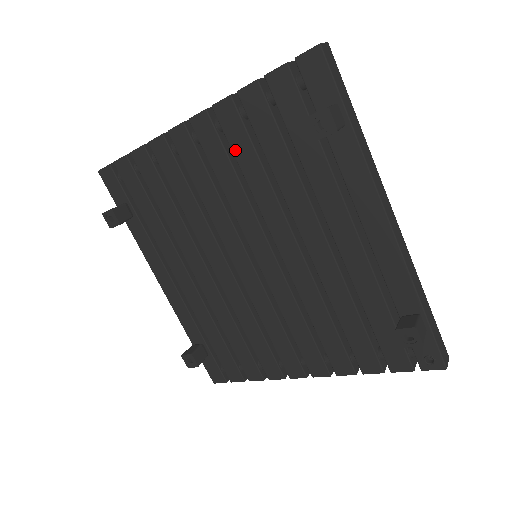
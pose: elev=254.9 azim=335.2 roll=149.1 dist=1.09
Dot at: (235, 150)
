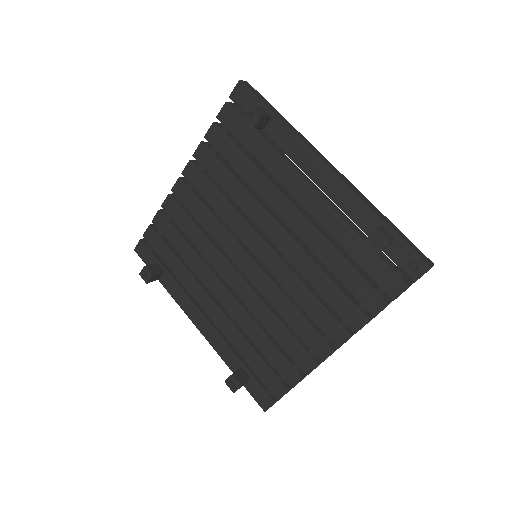
Dot at: (215, 177)
